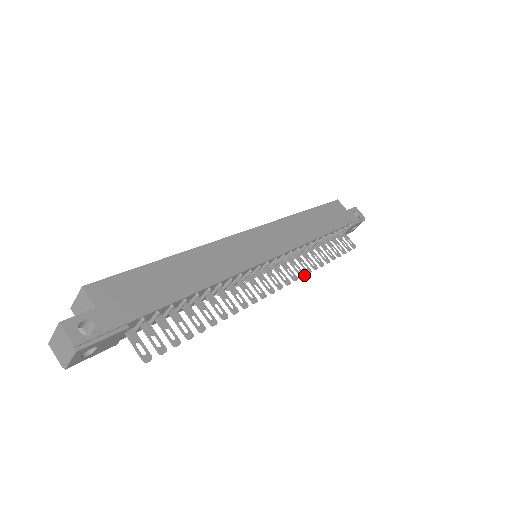
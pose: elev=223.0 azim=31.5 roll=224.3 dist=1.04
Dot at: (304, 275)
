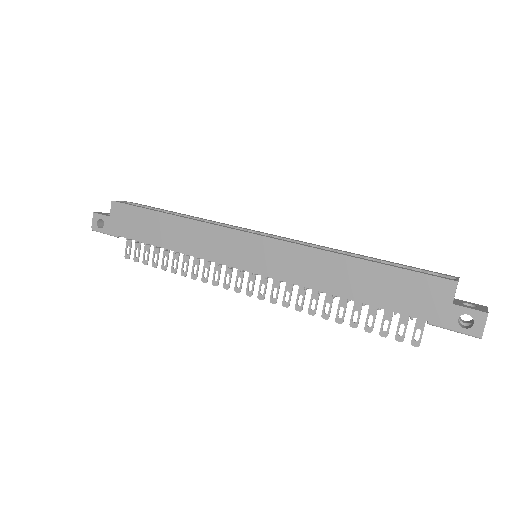
Dot at: (287, 306)
